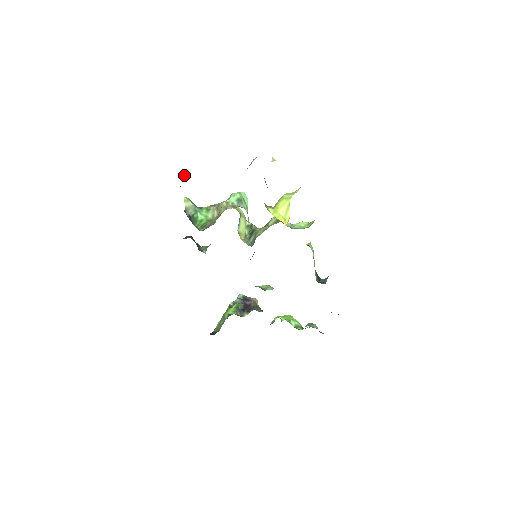
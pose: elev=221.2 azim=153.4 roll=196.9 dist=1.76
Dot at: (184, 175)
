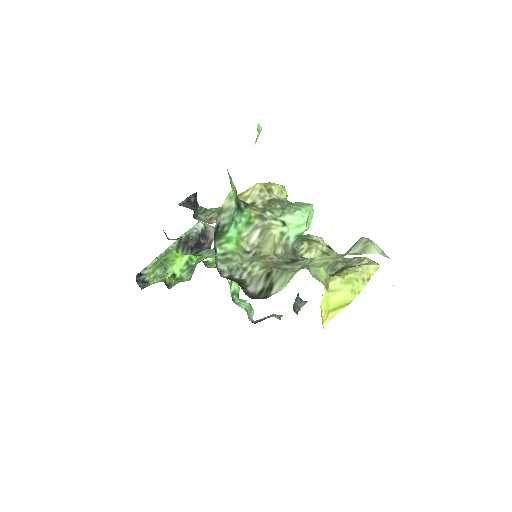
Dot at: (257, 138)
